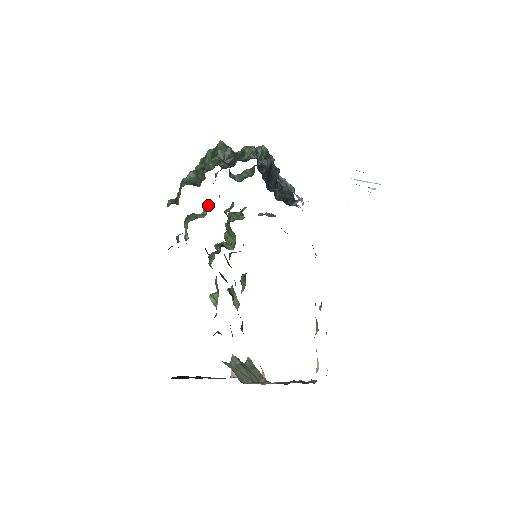
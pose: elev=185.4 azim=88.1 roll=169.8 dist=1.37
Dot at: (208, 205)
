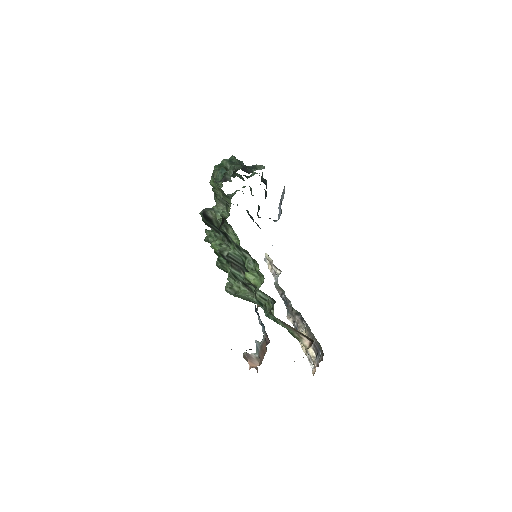
Dot at: occluded
